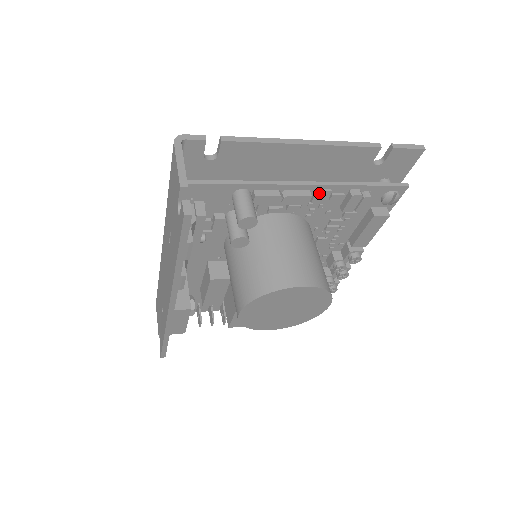
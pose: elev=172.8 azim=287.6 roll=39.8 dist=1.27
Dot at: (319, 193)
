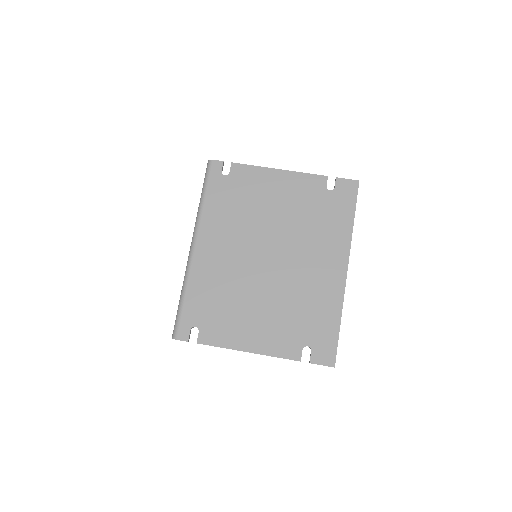
Dot at: occluded
